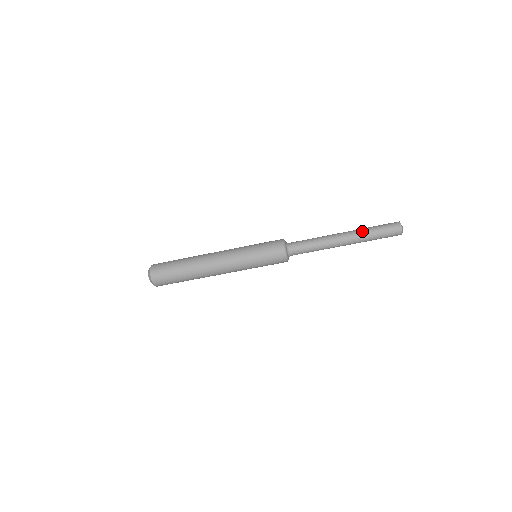
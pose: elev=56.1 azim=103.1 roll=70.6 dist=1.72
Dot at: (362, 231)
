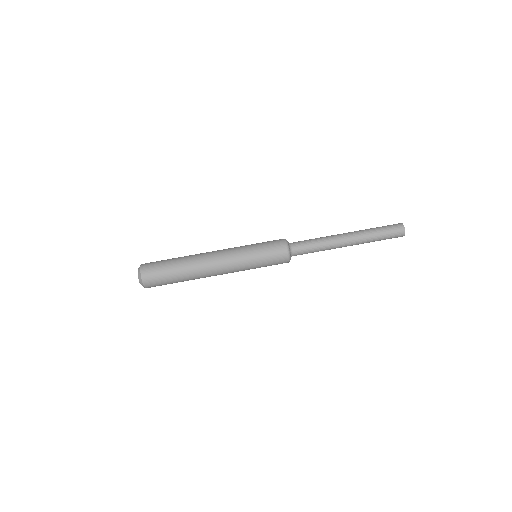
Dot at: occluded
